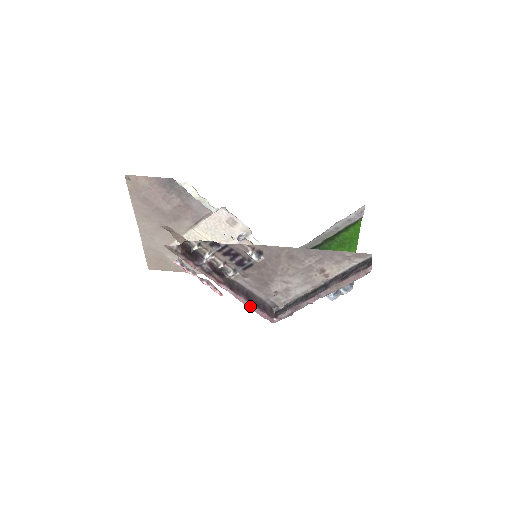
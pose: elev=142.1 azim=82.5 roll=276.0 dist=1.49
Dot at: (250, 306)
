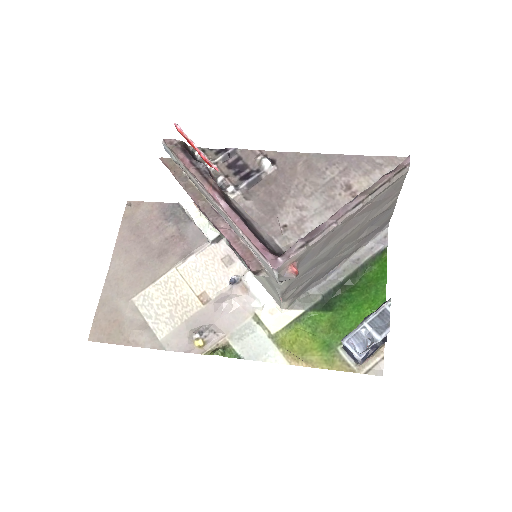
Dot at: (247, 231)
